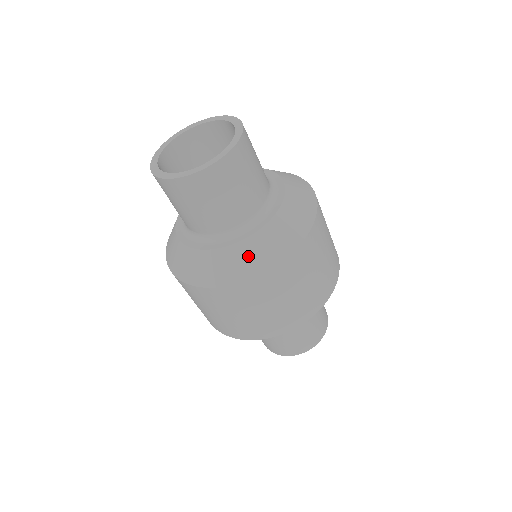
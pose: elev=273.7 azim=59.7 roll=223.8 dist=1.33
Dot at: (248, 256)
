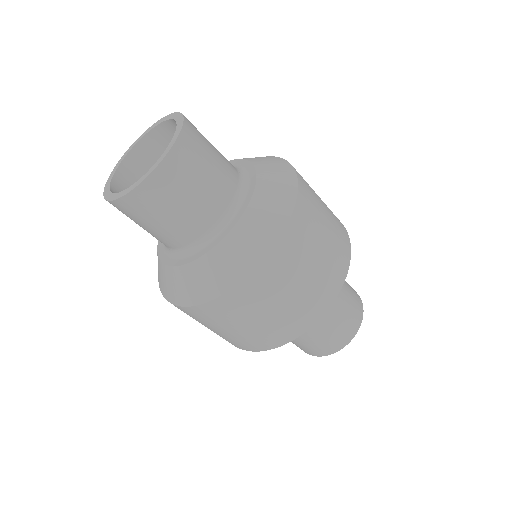
Dot at: (223, 264)
